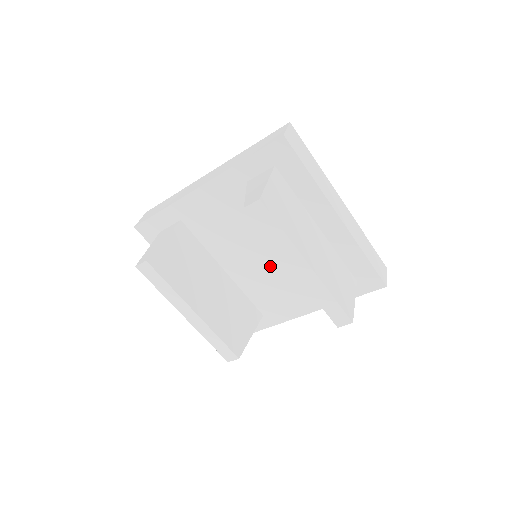
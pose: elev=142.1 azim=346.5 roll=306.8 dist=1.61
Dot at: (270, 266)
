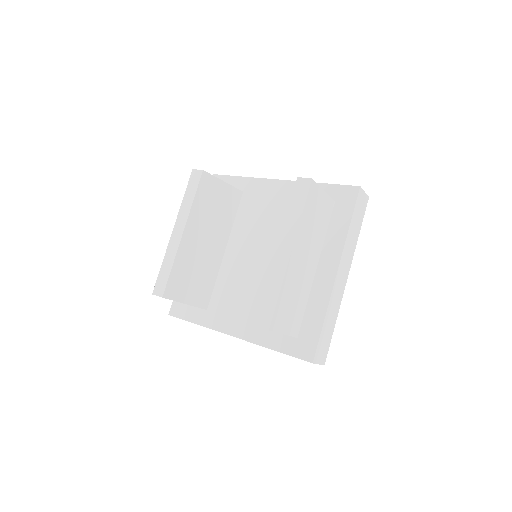
Dot at: (256, 272)
